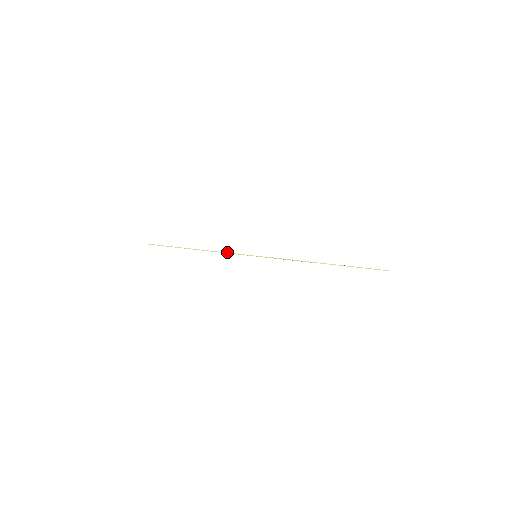
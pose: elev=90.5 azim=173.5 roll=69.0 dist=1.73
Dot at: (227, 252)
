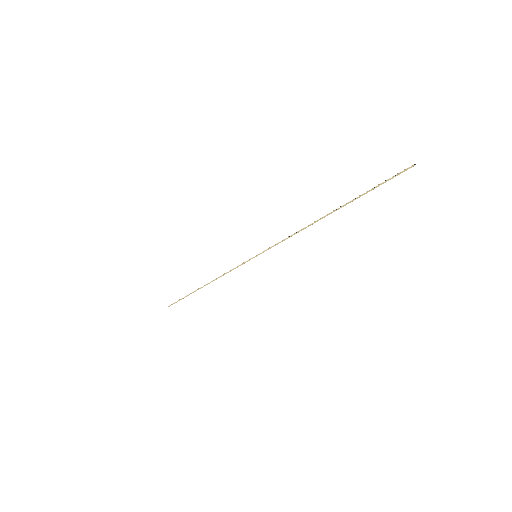
Dot at: (229, 271)
